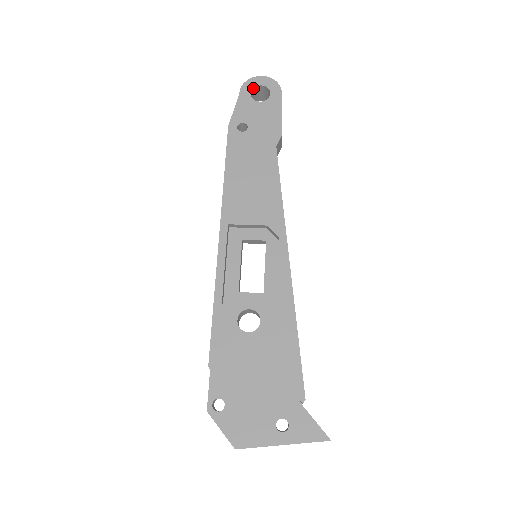
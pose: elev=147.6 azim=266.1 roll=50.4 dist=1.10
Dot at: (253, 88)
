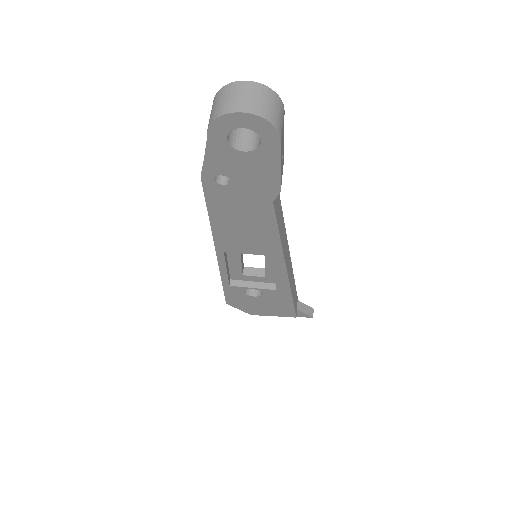
Dot at: (229, 131)
